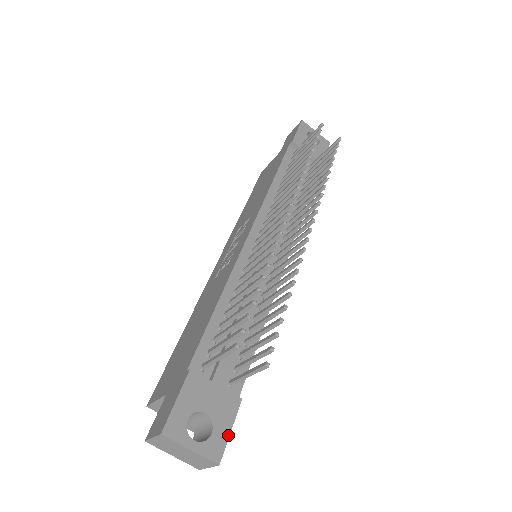
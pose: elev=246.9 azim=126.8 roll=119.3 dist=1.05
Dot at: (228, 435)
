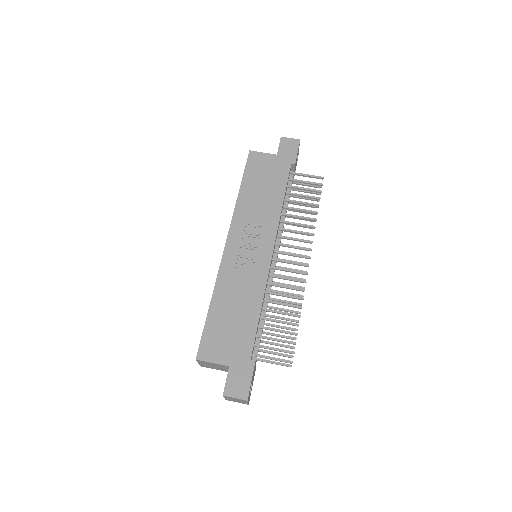
Dot at: occluded
